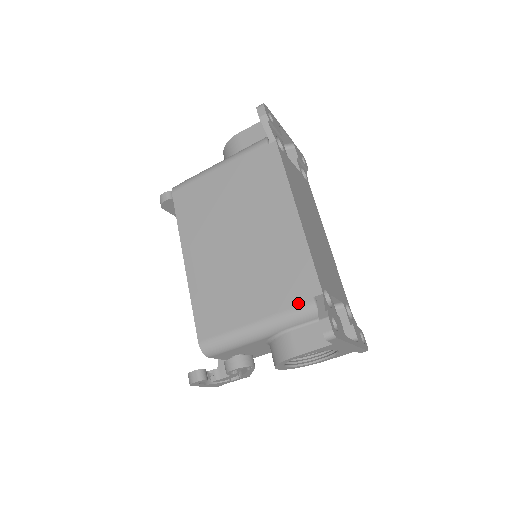
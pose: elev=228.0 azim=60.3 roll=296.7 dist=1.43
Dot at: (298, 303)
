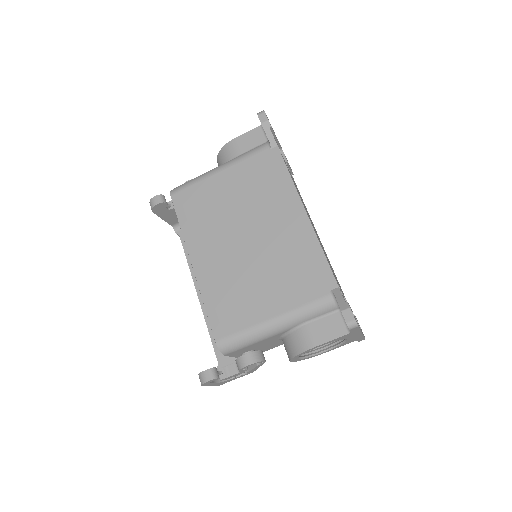
Dot at: (315, 297)
